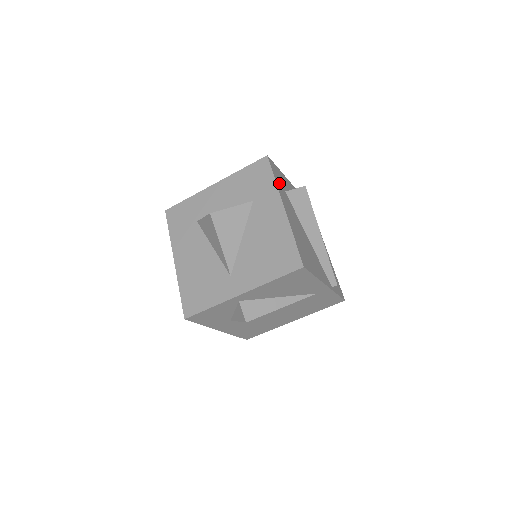
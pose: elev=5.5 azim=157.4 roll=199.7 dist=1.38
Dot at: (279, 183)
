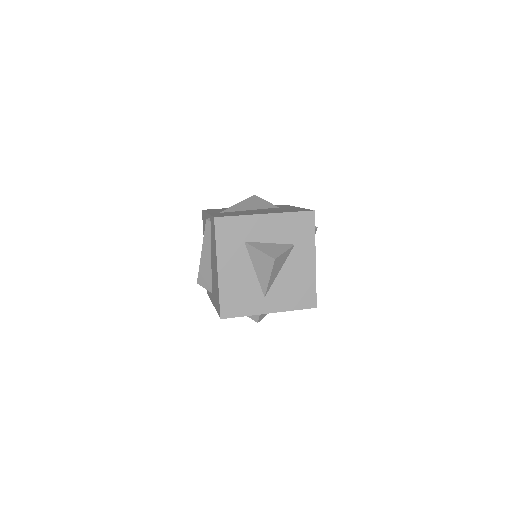
Dot at: occluded
